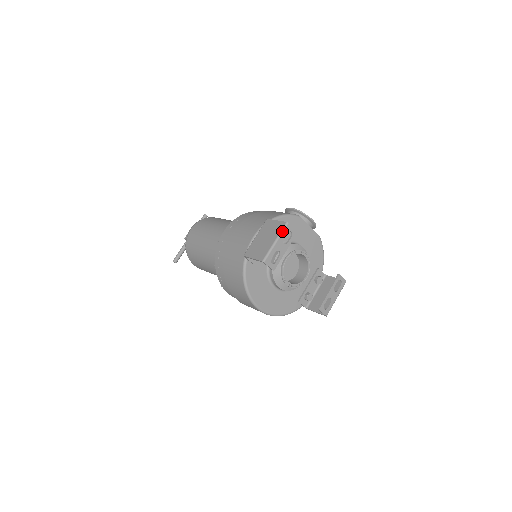
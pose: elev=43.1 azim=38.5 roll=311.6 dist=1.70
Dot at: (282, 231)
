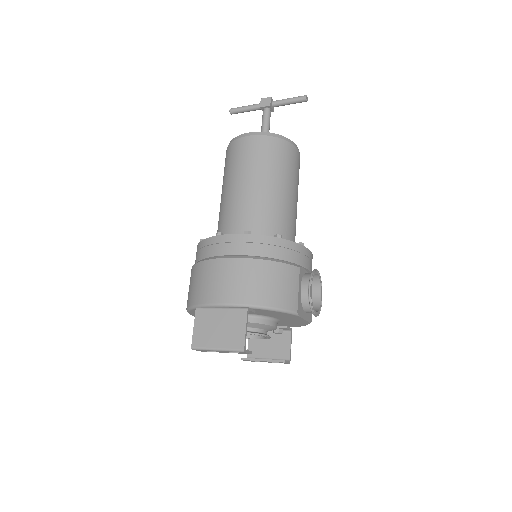
Dot at: (232, 351)
